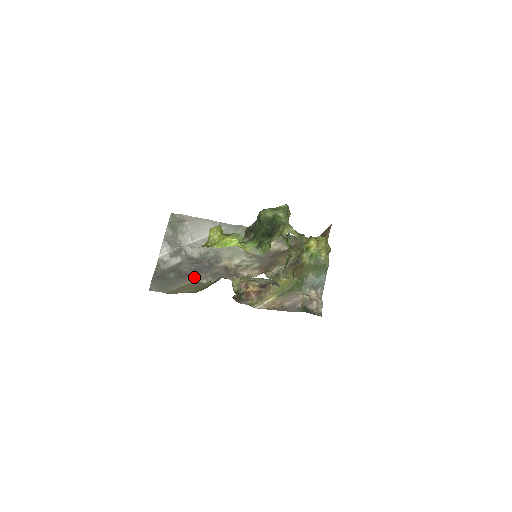
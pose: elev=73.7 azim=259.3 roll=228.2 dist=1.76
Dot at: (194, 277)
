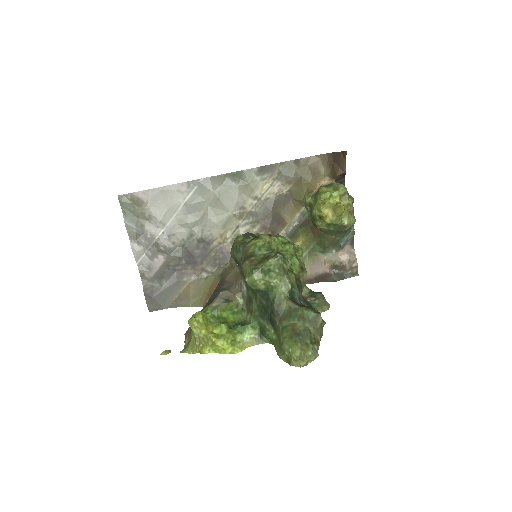
Dot at: (190, 273)
